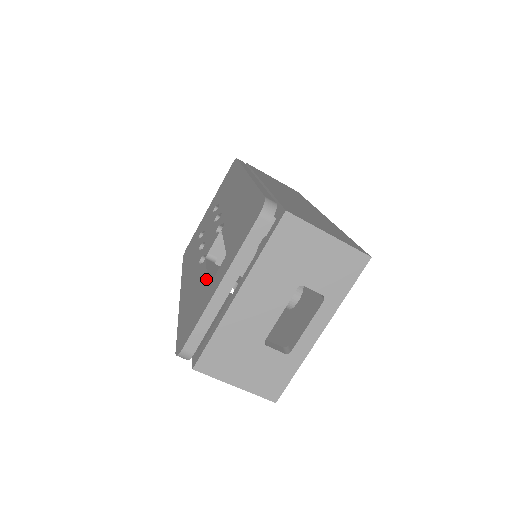
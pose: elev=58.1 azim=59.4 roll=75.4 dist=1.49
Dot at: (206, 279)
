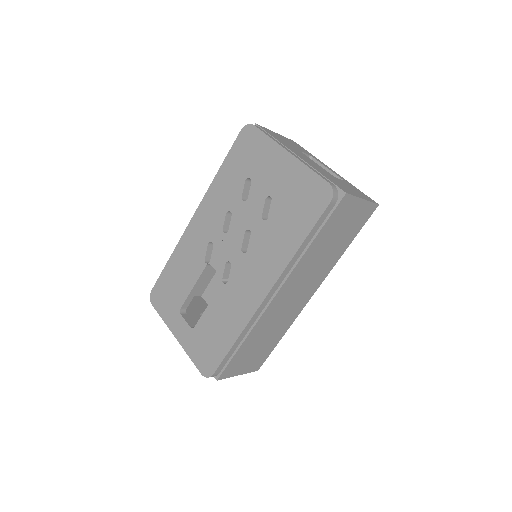
Dot at: (186, 298)
